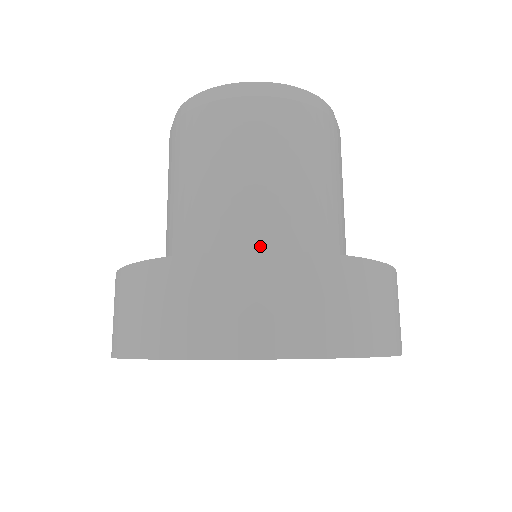
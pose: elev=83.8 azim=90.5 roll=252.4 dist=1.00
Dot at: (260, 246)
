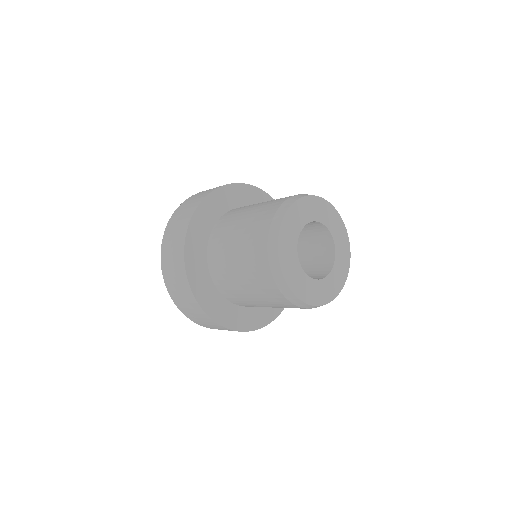
Dot at: (227, 295)
